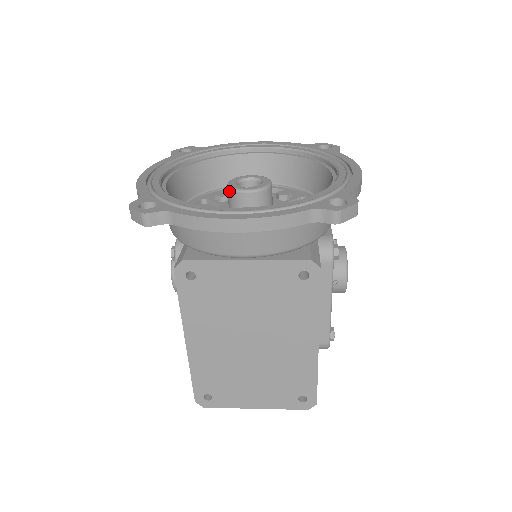
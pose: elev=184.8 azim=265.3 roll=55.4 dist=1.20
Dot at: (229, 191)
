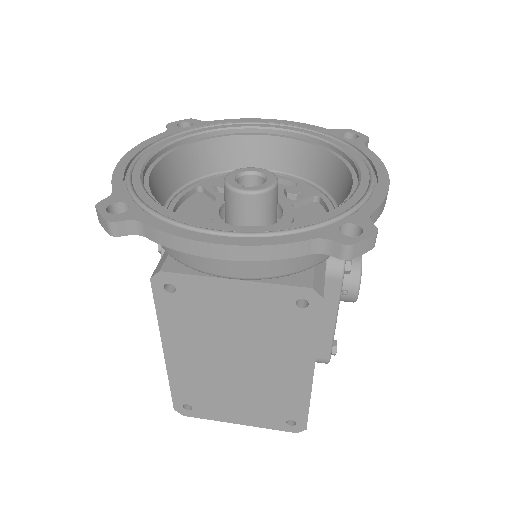
Dot at: (225, 188)
